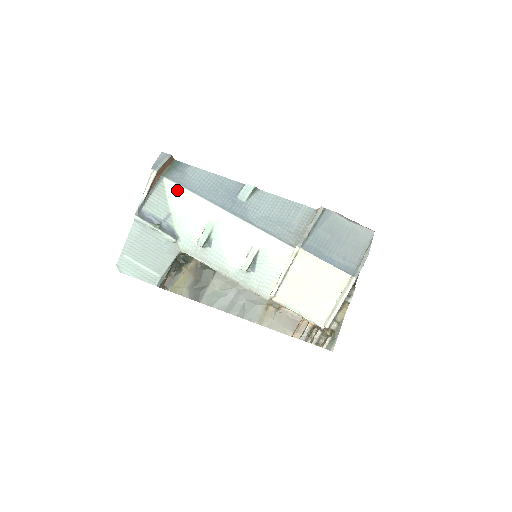
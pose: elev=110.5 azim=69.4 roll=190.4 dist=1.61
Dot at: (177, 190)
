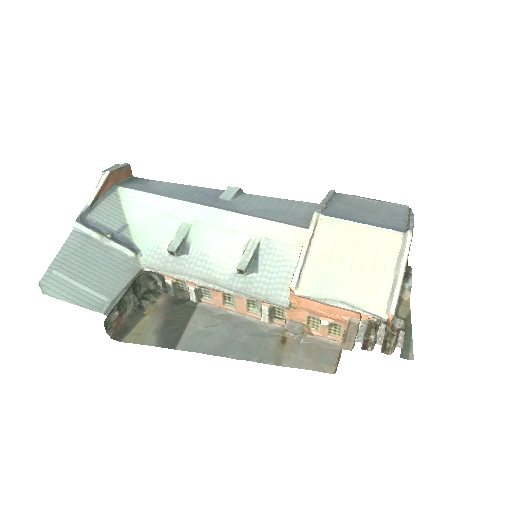
Dot at: (137, 197)
